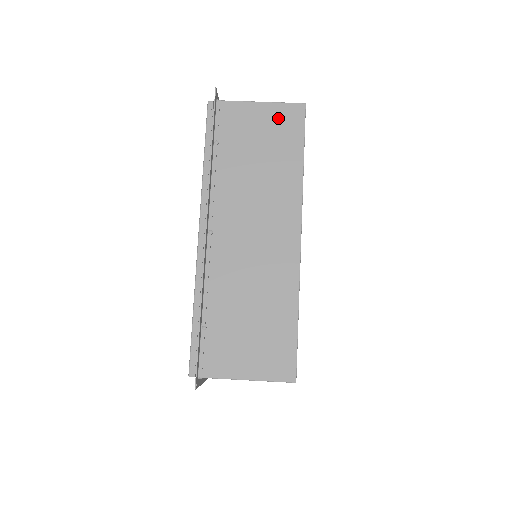
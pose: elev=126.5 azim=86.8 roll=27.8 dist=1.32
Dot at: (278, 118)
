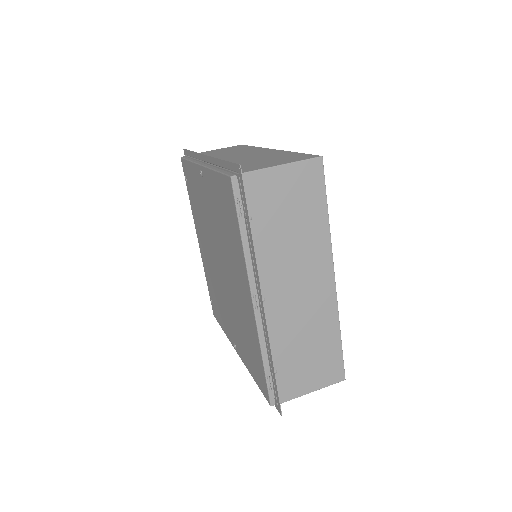
Dot at: (228, 148)
